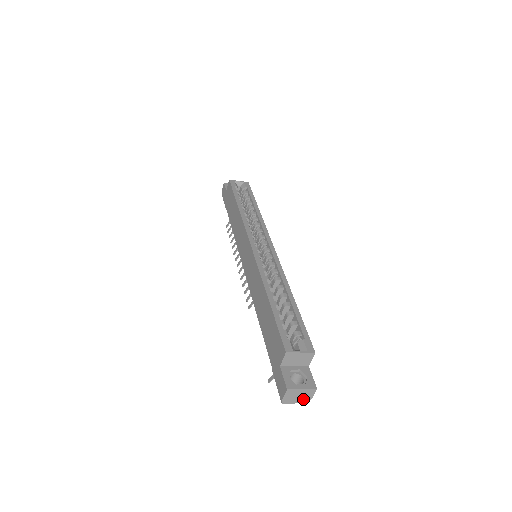
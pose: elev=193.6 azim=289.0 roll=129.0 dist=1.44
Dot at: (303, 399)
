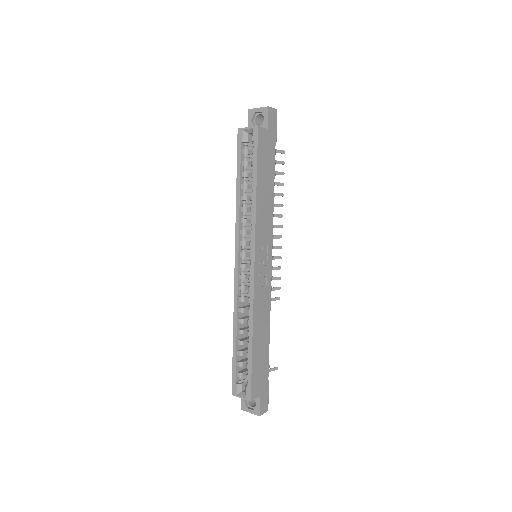
Dot at: occluded
